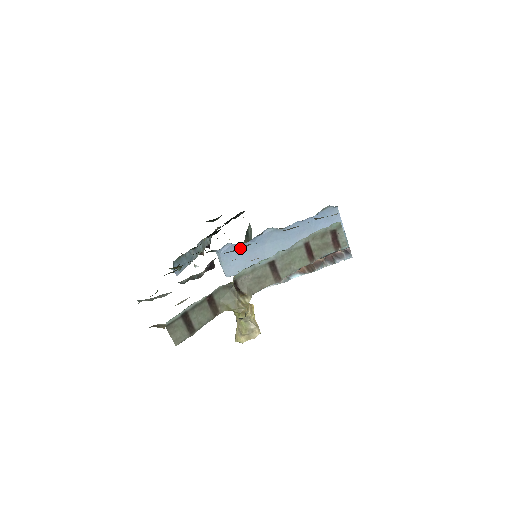
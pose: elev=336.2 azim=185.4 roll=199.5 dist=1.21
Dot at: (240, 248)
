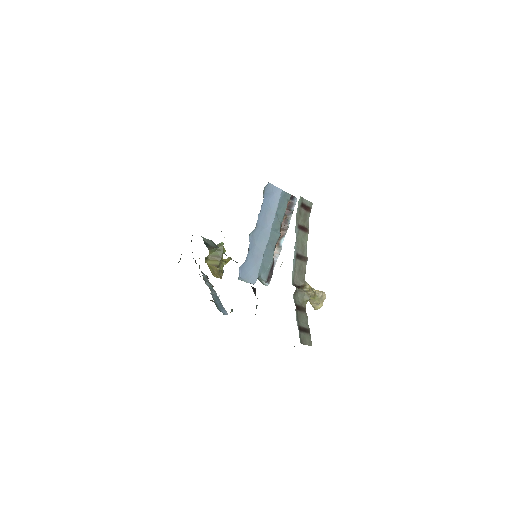
Dot at: occluded
